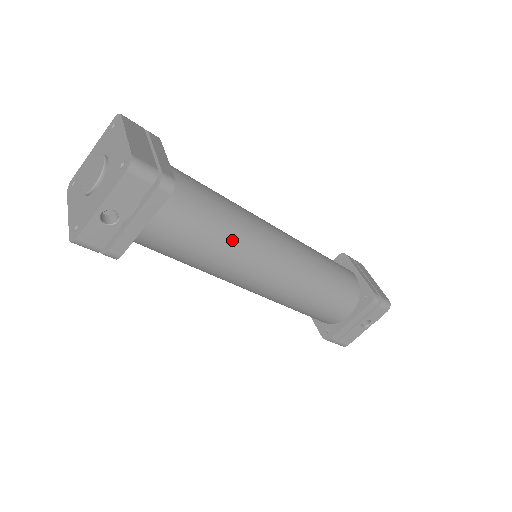
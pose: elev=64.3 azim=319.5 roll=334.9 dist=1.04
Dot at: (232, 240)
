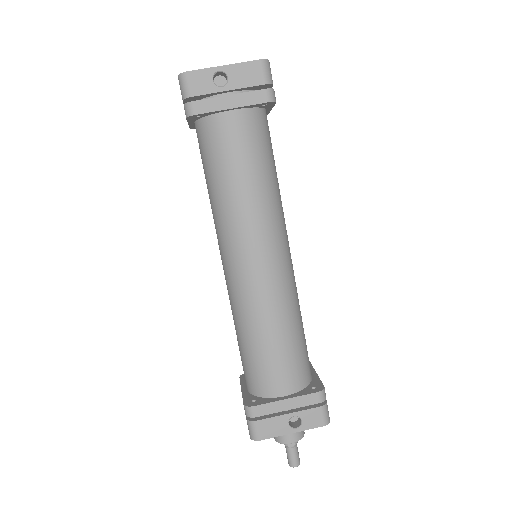
Dot at: (266, 194)
